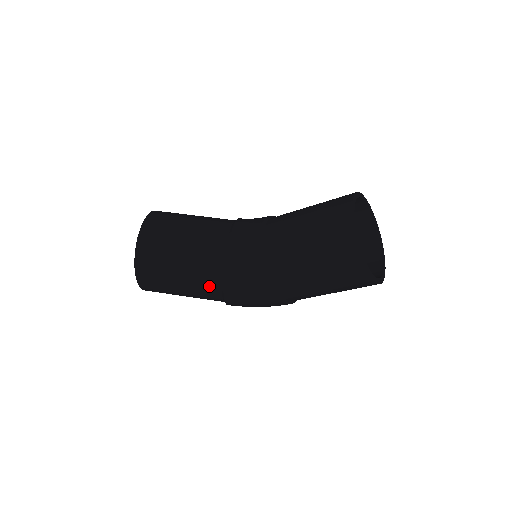
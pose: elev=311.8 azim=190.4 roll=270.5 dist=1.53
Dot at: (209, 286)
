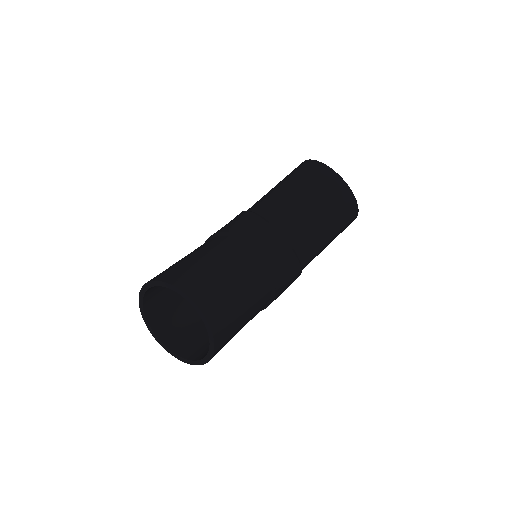
Dot at: (261, 309)
